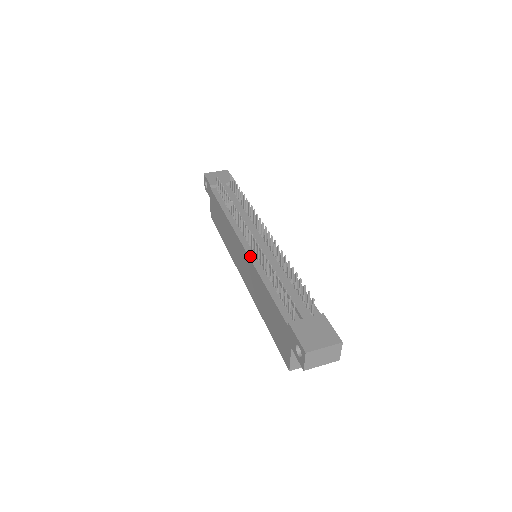
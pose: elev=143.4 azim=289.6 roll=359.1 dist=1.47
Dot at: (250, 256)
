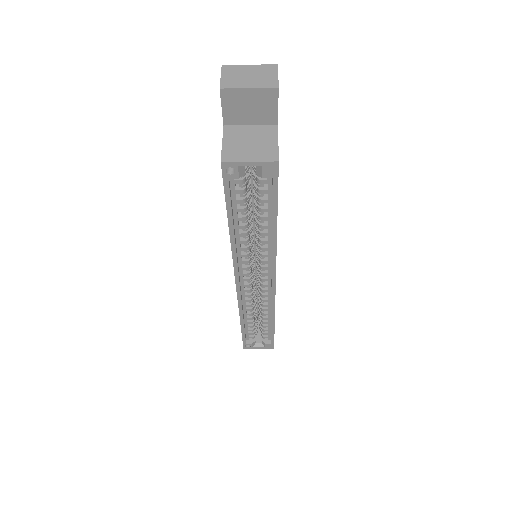
Dot at: occluded
